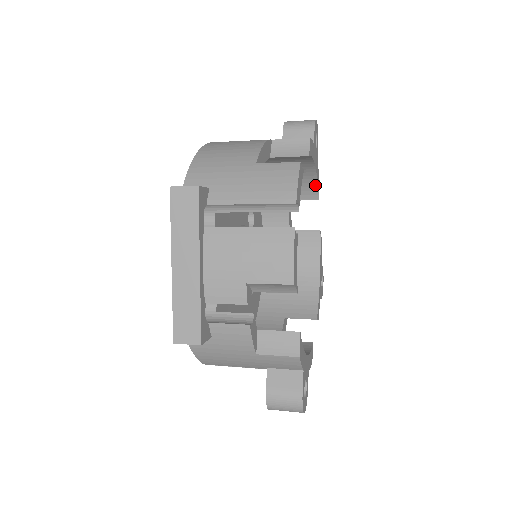
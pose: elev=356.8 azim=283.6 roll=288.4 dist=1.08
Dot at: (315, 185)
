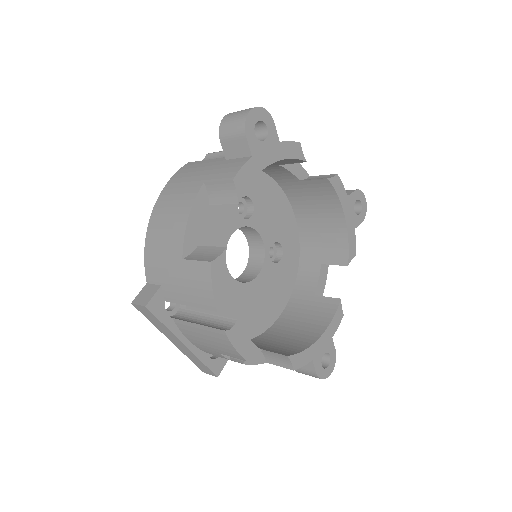
Dot at: (291, 159)
